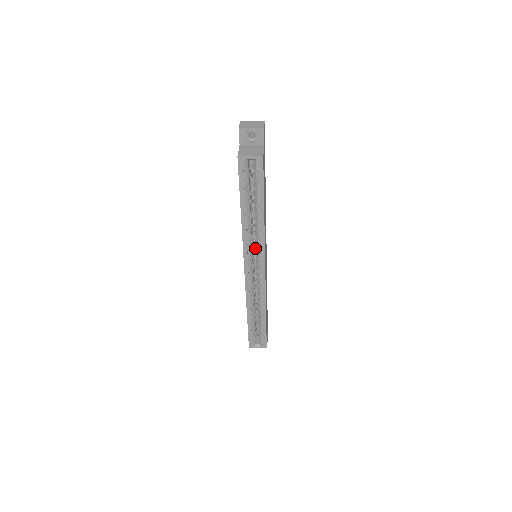
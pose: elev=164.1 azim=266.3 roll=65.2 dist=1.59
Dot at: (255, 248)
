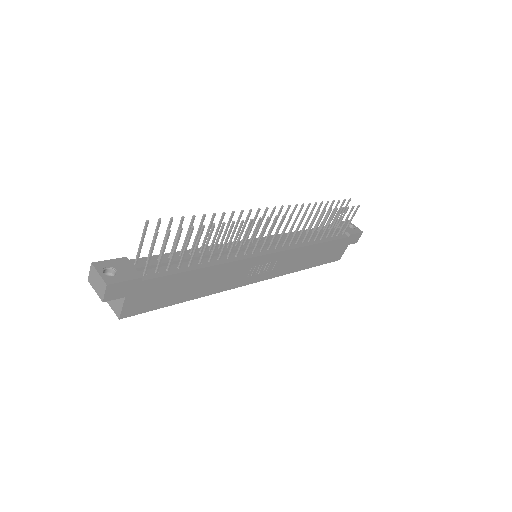
Dot at: occluded
